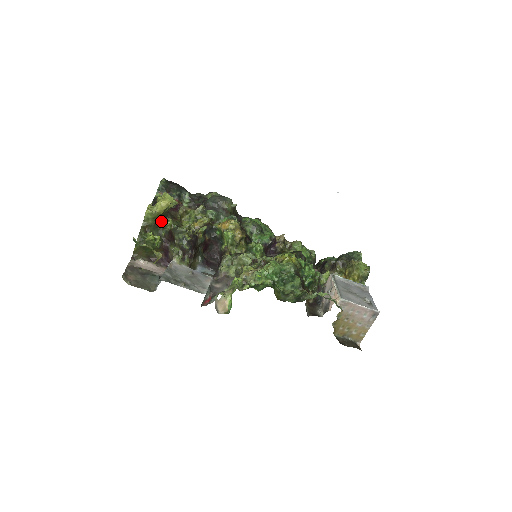
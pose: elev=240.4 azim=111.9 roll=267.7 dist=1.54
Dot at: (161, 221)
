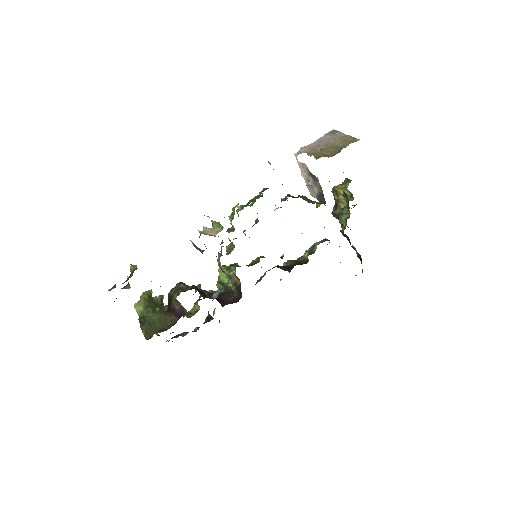
Dot at: occluded
